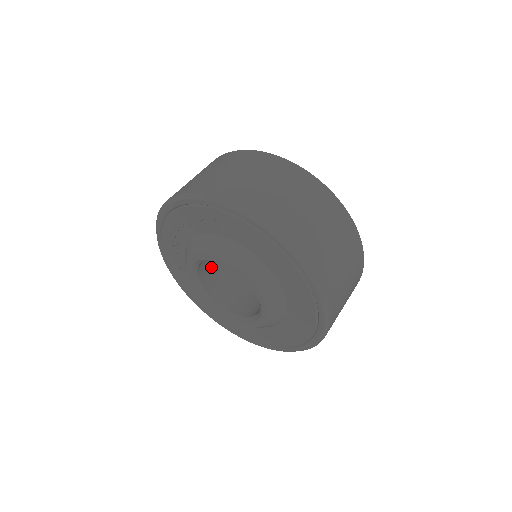
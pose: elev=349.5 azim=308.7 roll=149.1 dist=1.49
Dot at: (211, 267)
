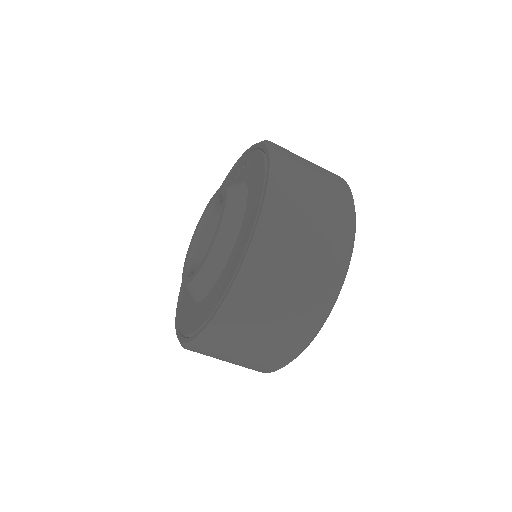
Dot at: occluded
